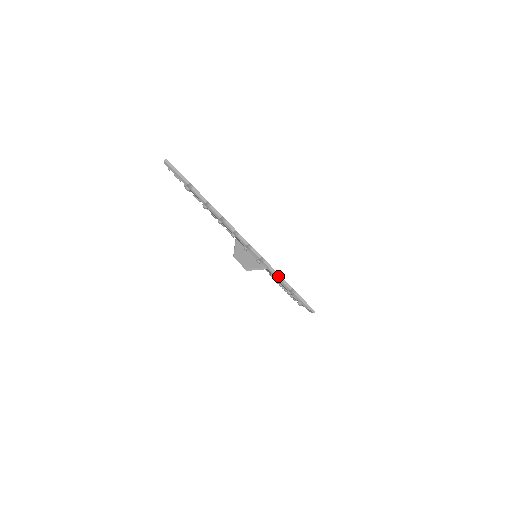
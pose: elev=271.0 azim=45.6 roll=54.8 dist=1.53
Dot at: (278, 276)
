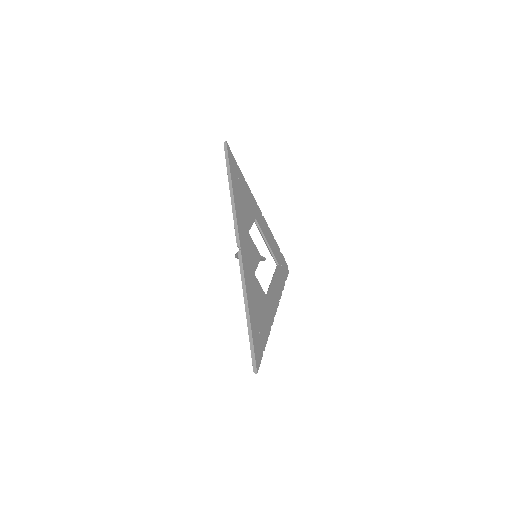
Dot at: occluded
